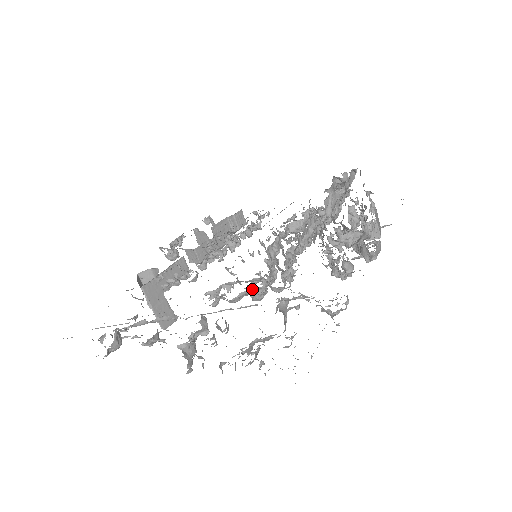
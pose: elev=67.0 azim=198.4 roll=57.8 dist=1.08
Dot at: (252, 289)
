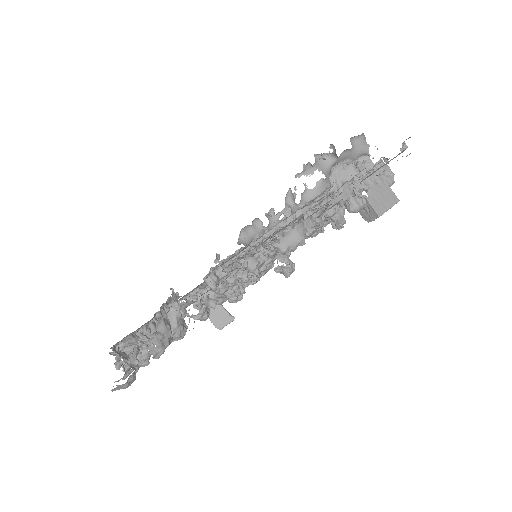
Dot at: occluded
